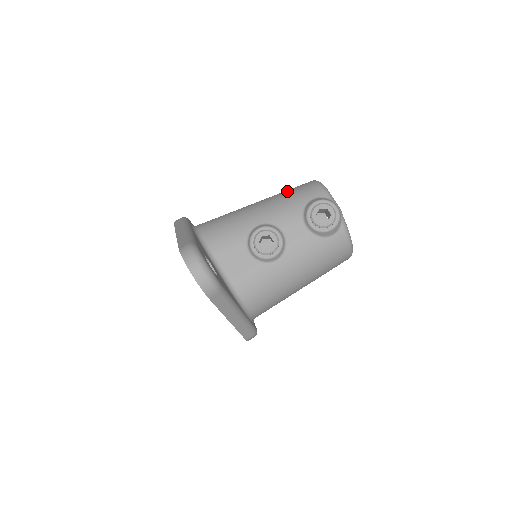
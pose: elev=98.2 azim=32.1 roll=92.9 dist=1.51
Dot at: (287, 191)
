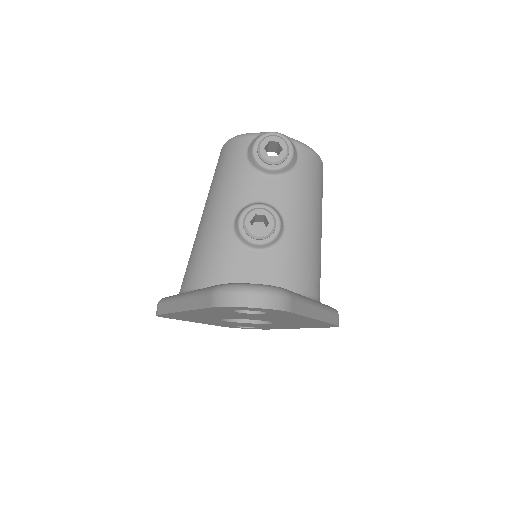
Dot at: (215, 175)
